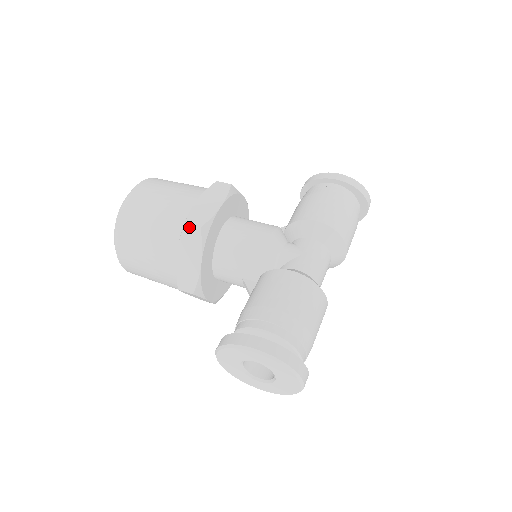
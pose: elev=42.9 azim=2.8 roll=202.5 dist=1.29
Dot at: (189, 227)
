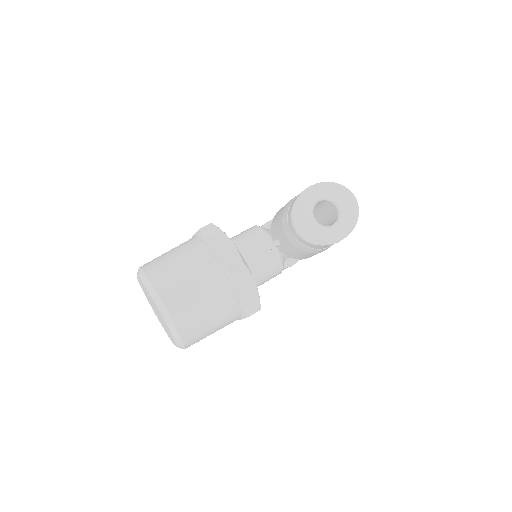
Dot at: (204, 228)
